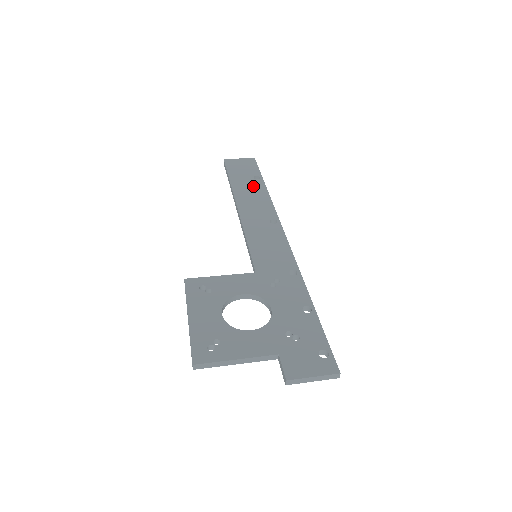
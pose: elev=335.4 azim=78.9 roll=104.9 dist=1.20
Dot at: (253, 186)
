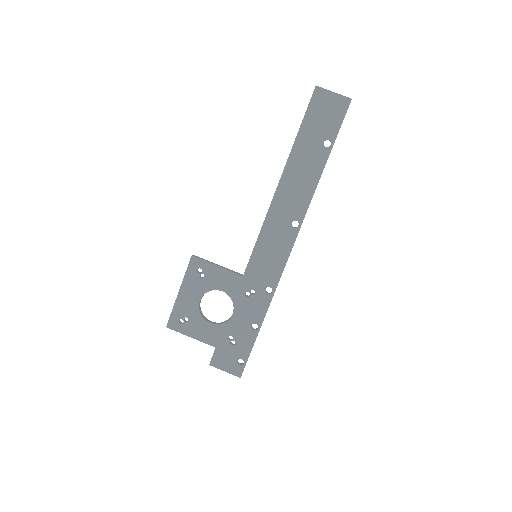
Dot at: (313, 158)
